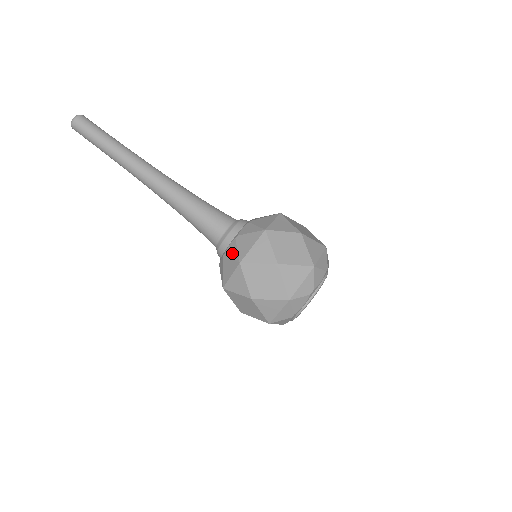
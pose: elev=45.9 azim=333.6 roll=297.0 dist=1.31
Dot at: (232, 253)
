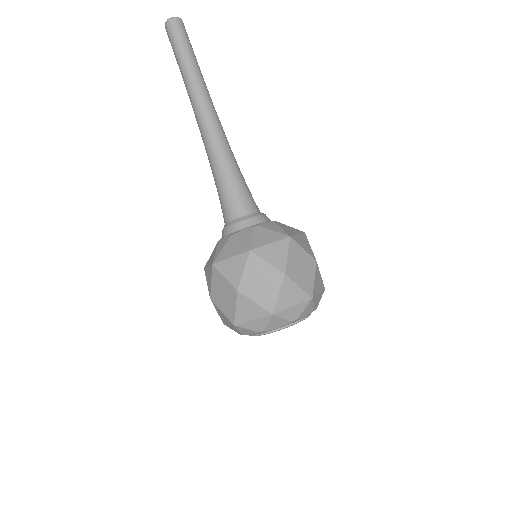
Dot at: (219, 247)
